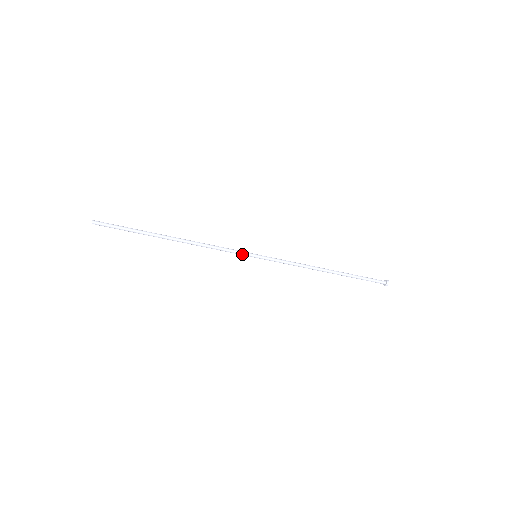
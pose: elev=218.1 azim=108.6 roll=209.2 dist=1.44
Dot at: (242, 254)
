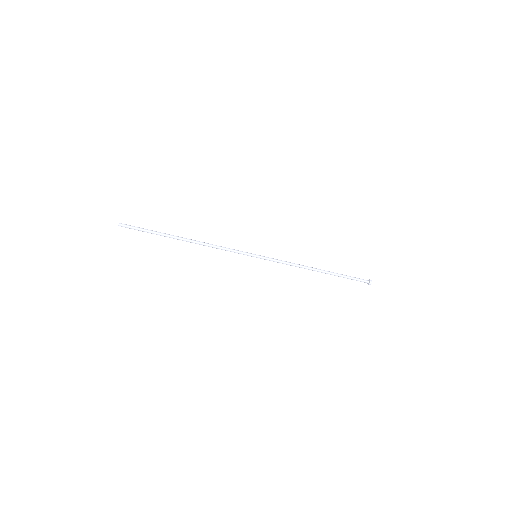
Dot at: (244, 254)
